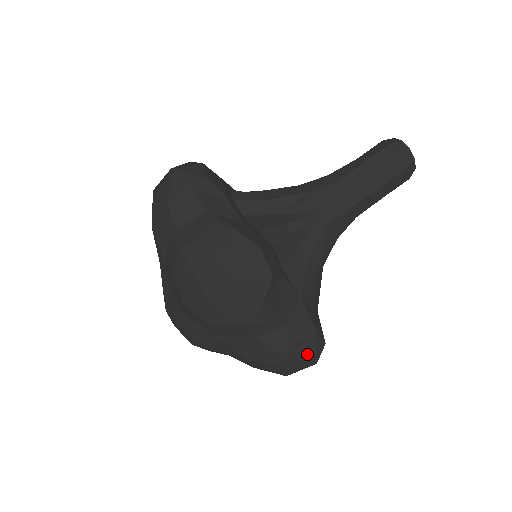
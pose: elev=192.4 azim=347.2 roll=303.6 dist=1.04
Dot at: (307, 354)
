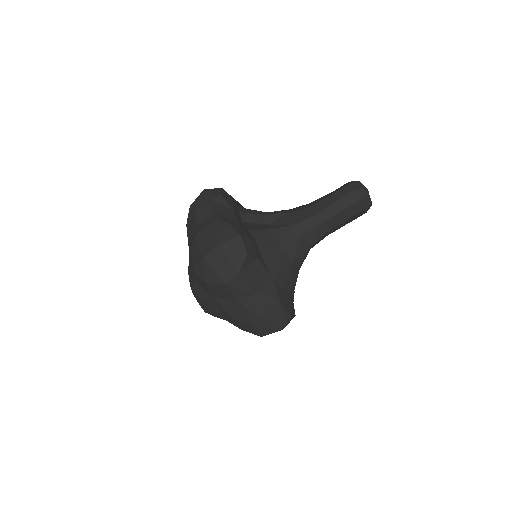
Dot at: (274, 319)
